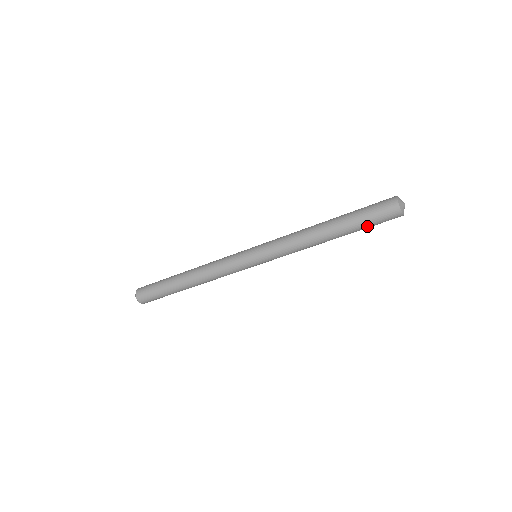
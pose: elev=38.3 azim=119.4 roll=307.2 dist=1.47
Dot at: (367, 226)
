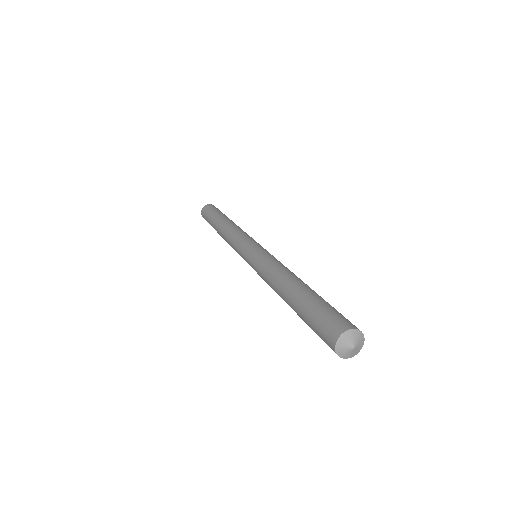
Dot at: occluded
